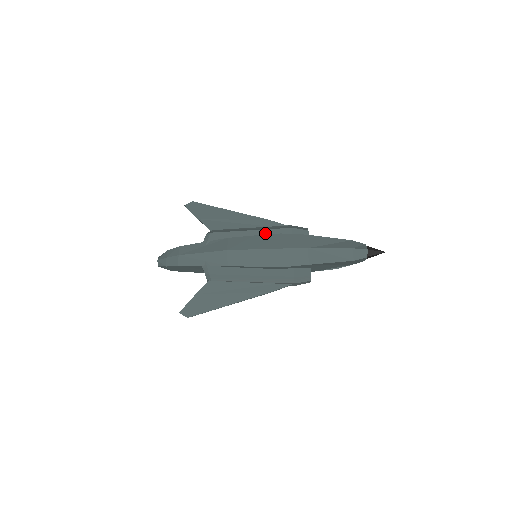
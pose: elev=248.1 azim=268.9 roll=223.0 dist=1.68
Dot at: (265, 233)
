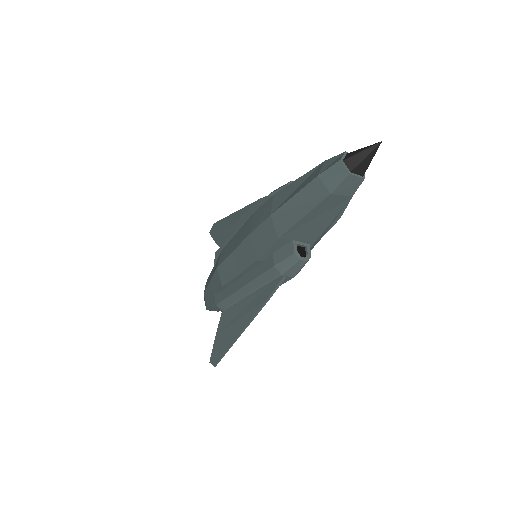
Dot at: occluded
